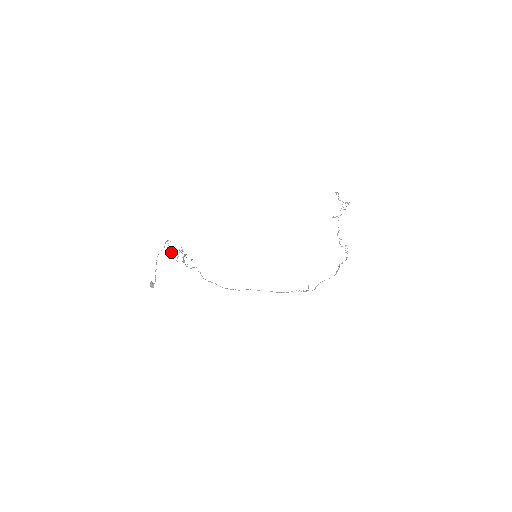
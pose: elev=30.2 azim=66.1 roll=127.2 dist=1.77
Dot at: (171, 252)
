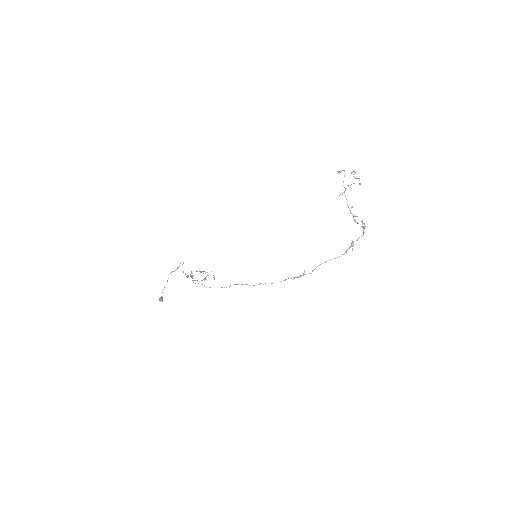
Dot at: occluded
